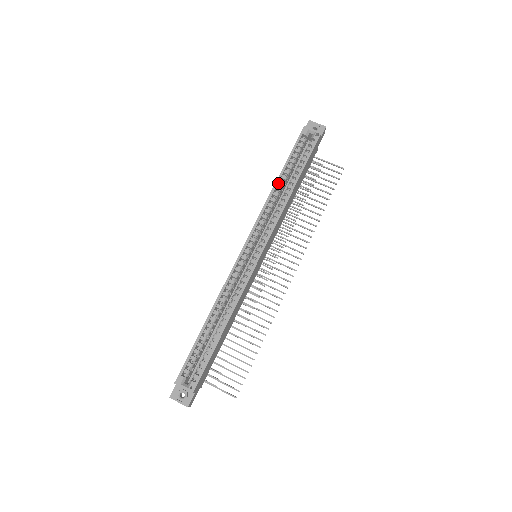
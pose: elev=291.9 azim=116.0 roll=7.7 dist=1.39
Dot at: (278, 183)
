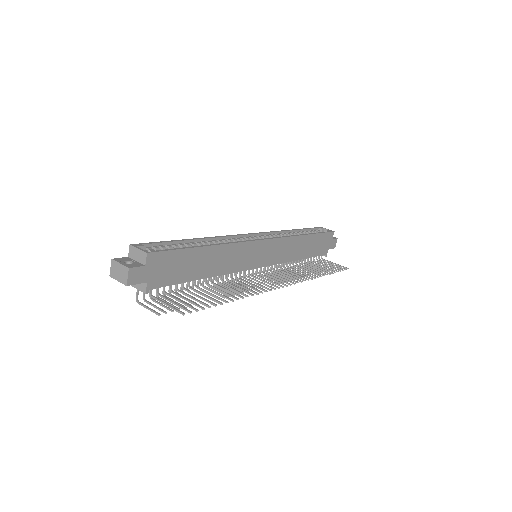
Dot at: (292, 232)
